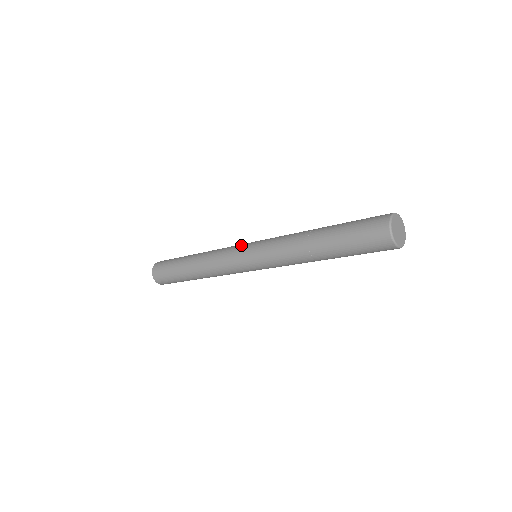
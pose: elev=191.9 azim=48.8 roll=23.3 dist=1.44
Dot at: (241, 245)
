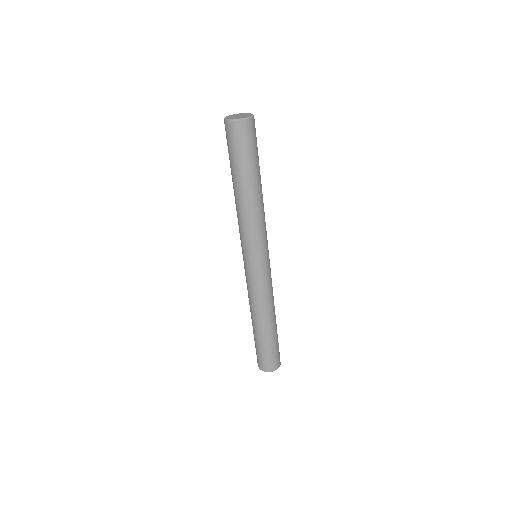
Dot at: occluded
